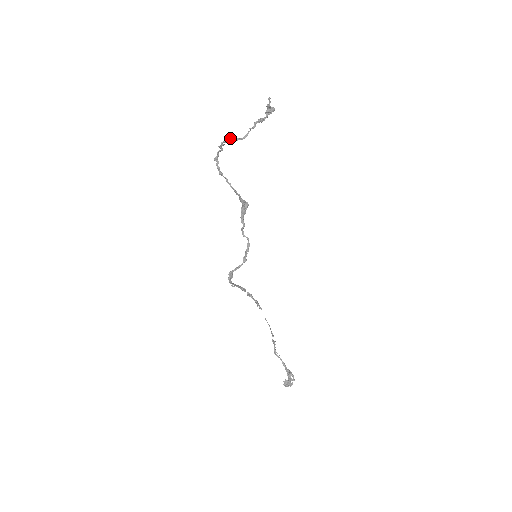
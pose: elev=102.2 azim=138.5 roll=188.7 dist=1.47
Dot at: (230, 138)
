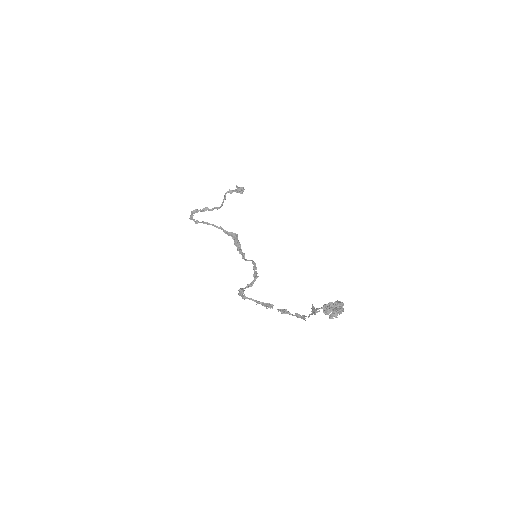
Dot at: (204, 209)
